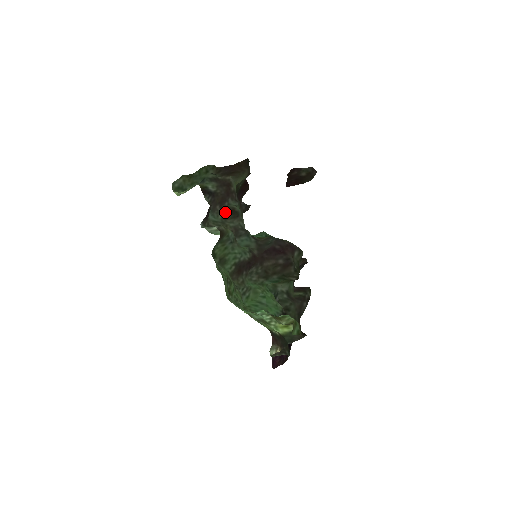
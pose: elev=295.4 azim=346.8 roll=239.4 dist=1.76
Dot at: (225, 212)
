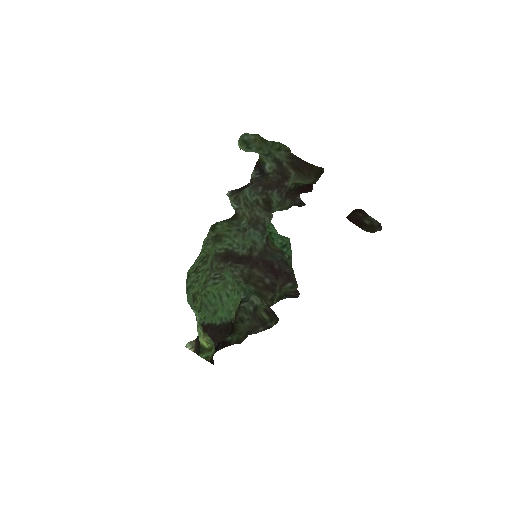
Dot at: (263, 198)
